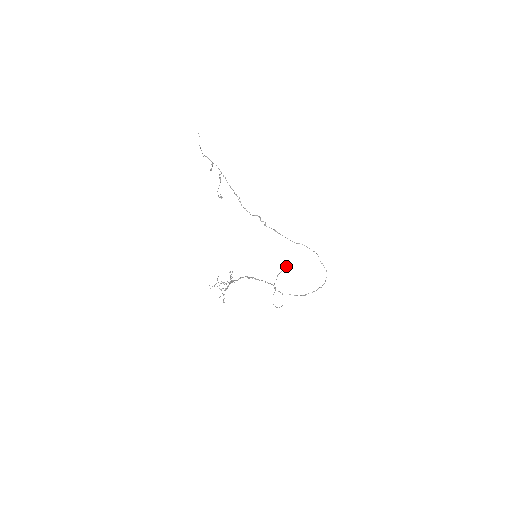
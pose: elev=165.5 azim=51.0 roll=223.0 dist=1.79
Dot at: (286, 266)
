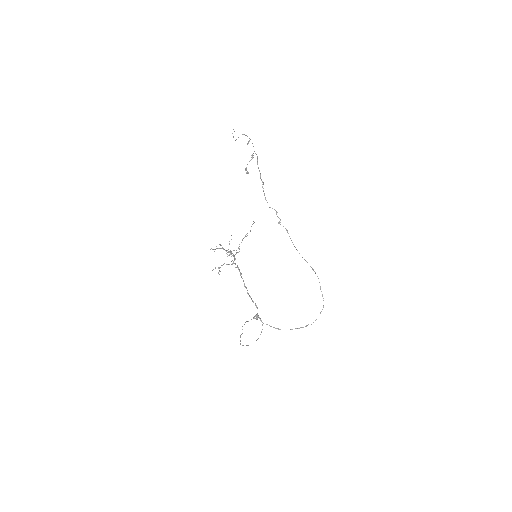
Dot at: (256, 317)
